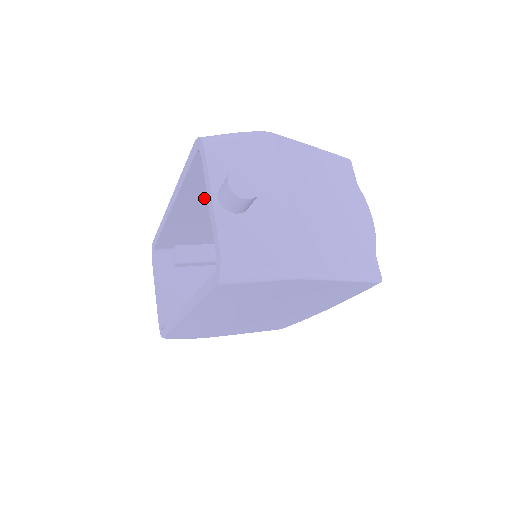
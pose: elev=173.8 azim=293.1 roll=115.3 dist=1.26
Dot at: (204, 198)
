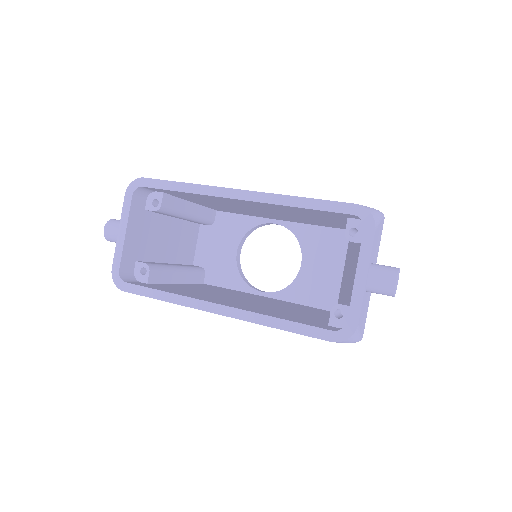
Dot at: (275, 207)
